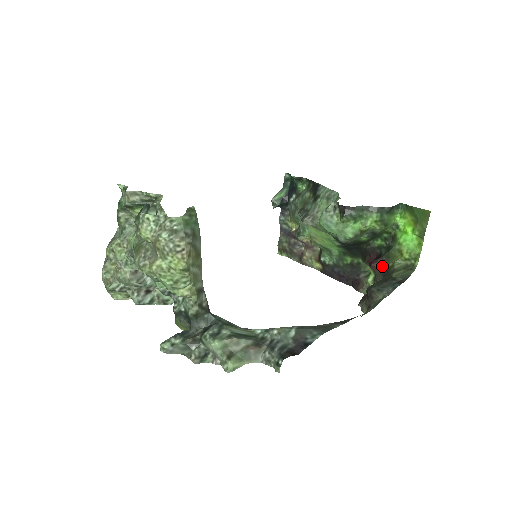
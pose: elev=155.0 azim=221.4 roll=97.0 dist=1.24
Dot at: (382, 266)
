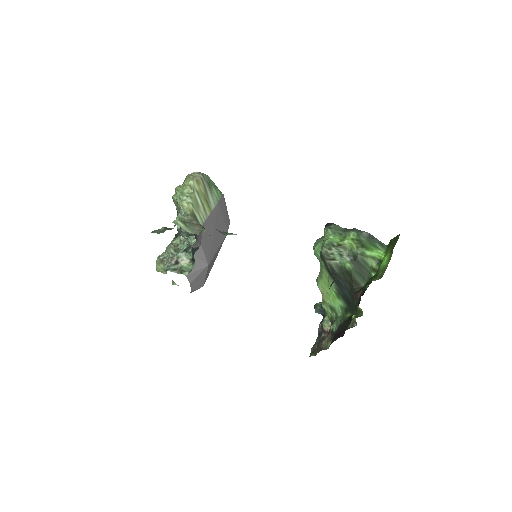
Dot at: (361, 290)
